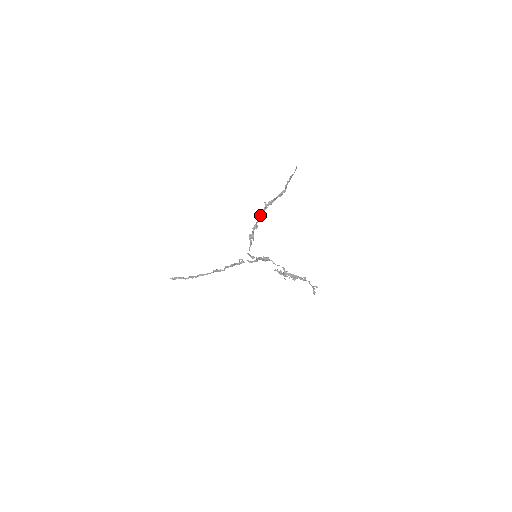
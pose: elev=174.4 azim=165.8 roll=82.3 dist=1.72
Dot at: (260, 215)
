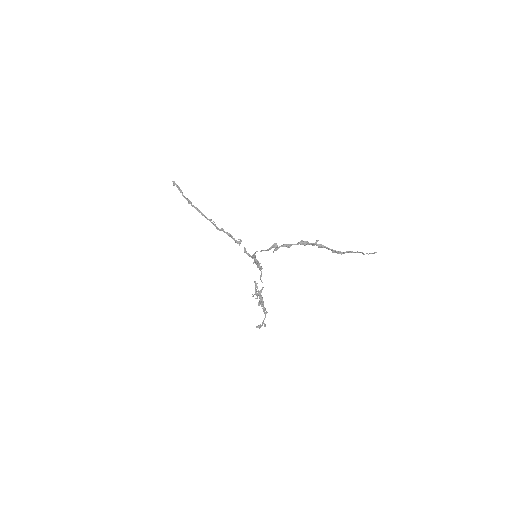
Dot at: (302, 243)
